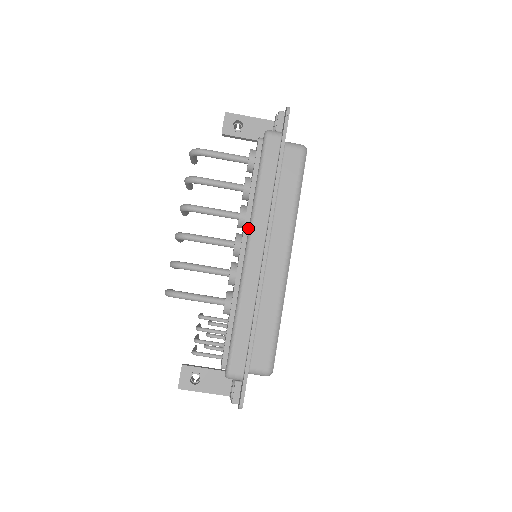
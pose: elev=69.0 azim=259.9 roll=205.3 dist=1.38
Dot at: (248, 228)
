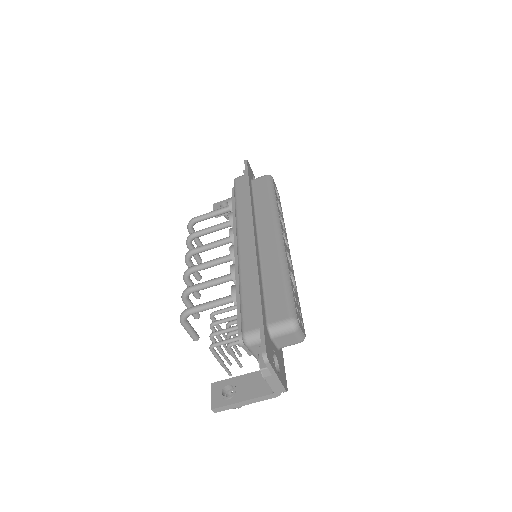
Dot at: occluded
